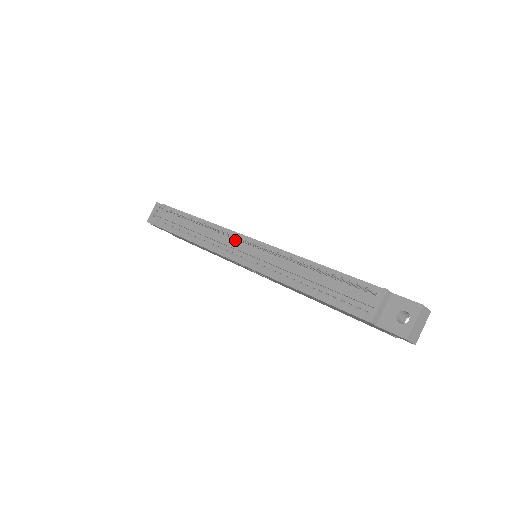
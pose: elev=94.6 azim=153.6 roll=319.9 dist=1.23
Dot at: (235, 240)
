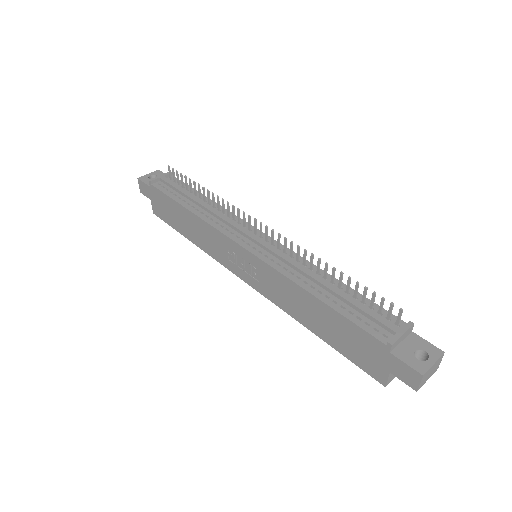
Dot at: (246, 229)
